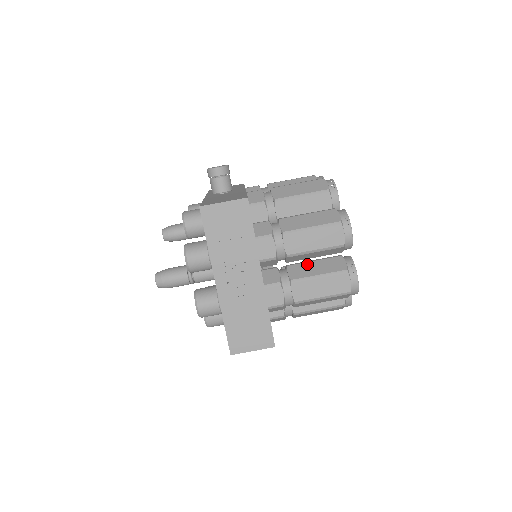
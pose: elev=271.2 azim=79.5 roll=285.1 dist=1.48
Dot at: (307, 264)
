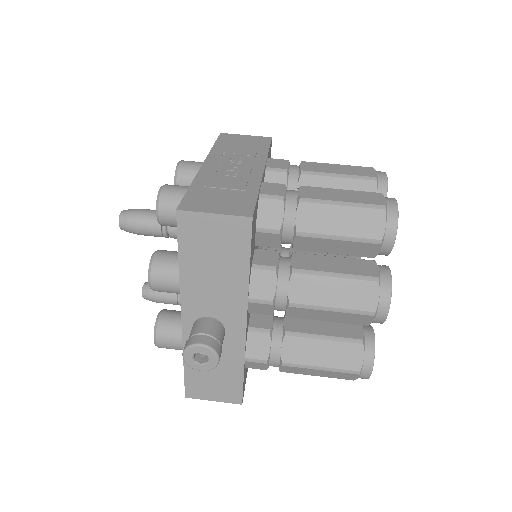
Dot at: occluded
